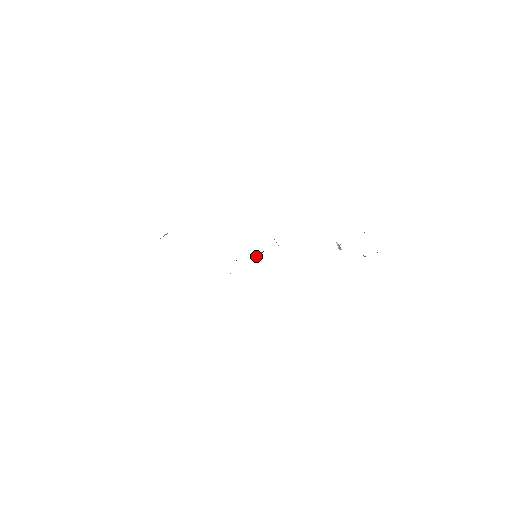
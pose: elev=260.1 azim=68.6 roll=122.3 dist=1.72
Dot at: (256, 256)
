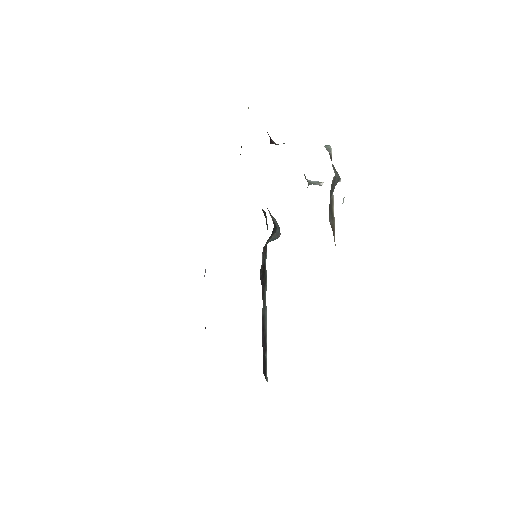
Dot at: (277, 238)
